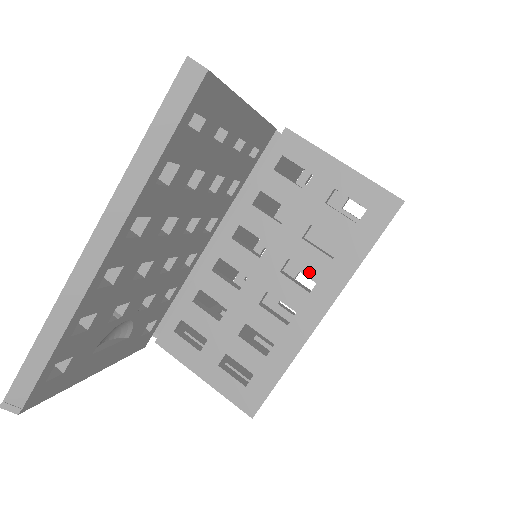
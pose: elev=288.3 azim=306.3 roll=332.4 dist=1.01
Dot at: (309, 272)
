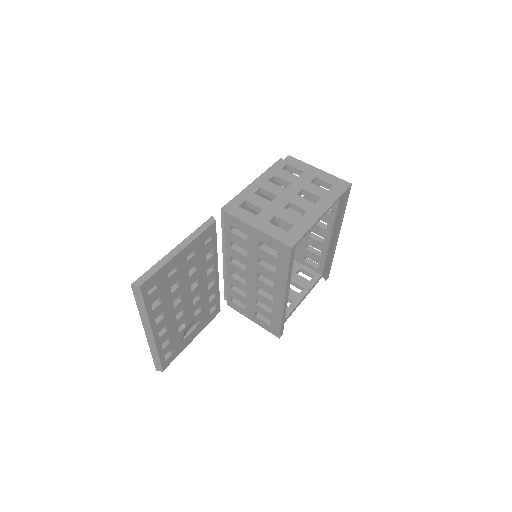
Dot at: (269, 279)
